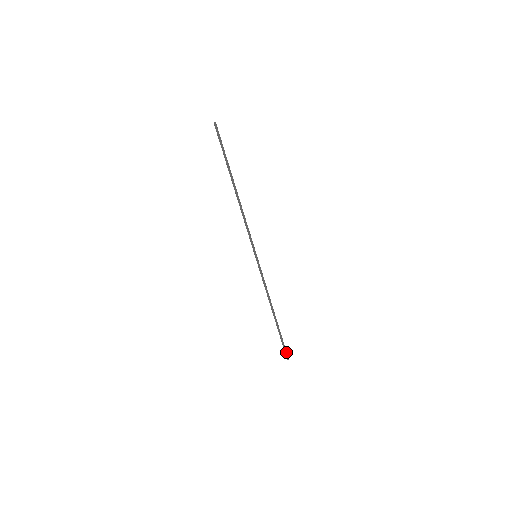
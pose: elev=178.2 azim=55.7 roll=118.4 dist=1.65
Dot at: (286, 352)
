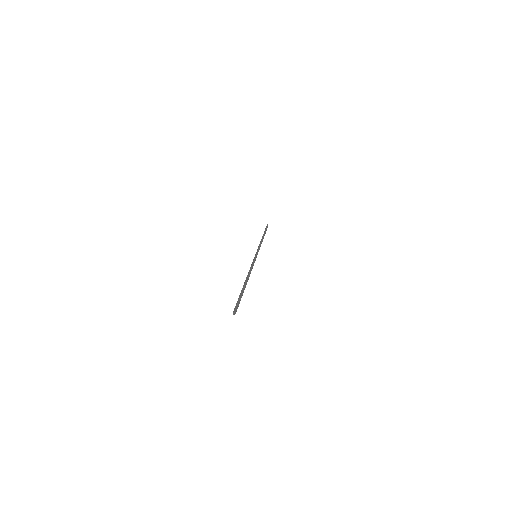
Dot at: (237, 307)
